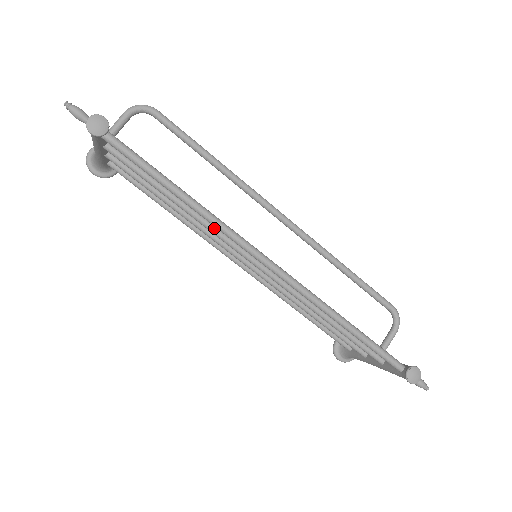
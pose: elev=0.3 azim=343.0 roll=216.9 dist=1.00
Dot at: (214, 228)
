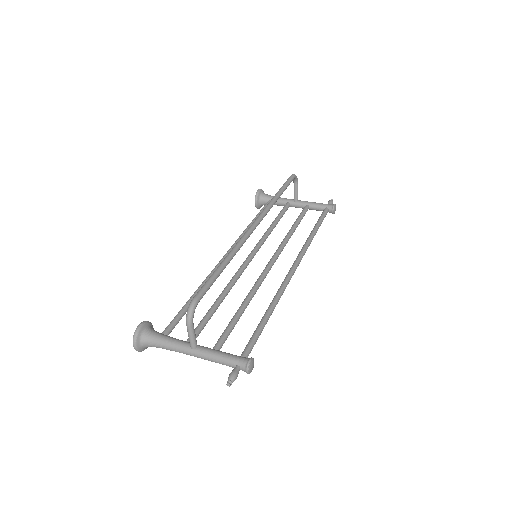
Dot at: occluded
